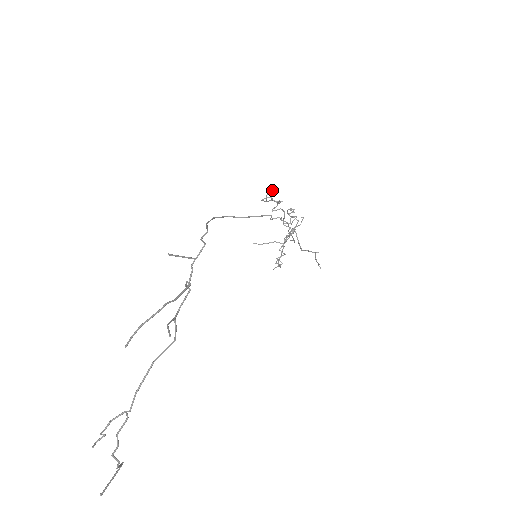
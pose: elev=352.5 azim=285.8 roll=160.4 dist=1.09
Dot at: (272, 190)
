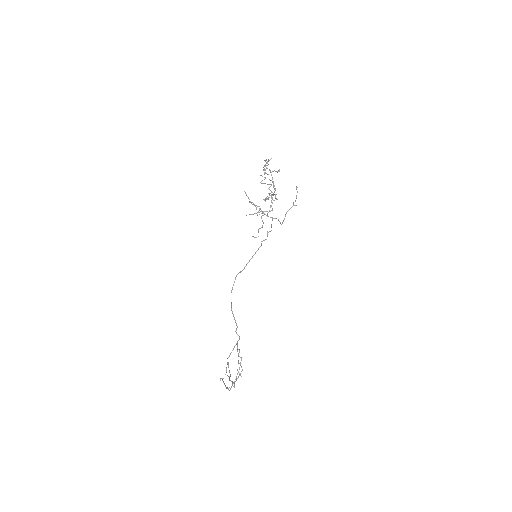
Dot at: occluded
